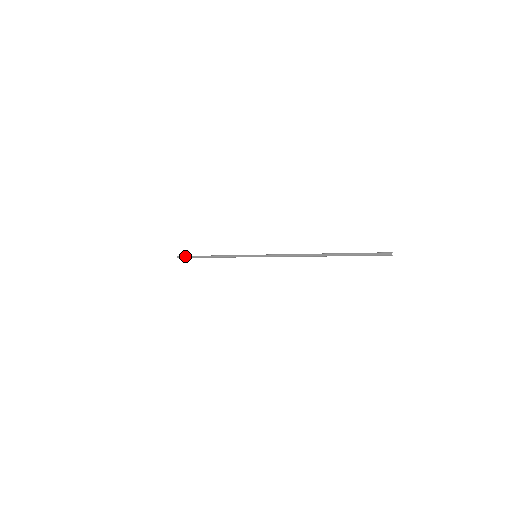
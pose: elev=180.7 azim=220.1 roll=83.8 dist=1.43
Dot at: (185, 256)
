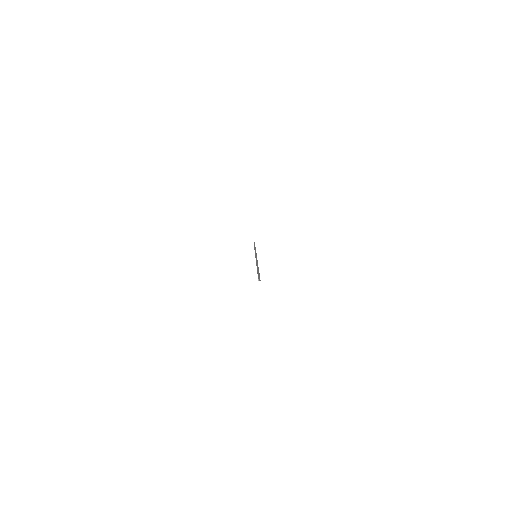
Dot at: occluded
